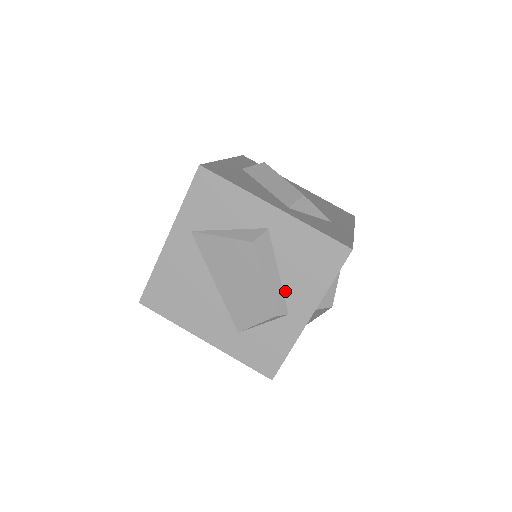
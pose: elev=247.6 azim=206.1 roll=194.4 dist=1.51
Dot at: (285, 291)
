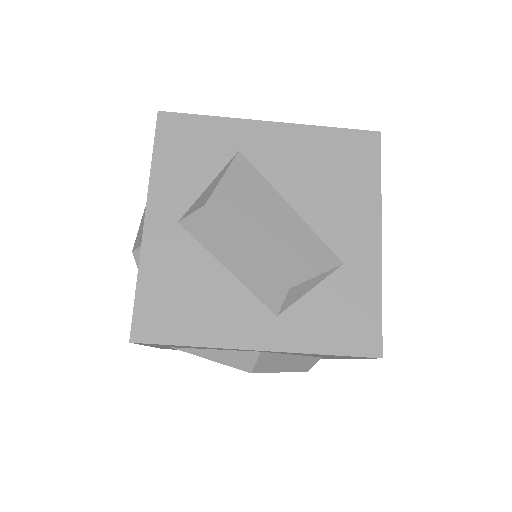
Dot at: (310, 356)
